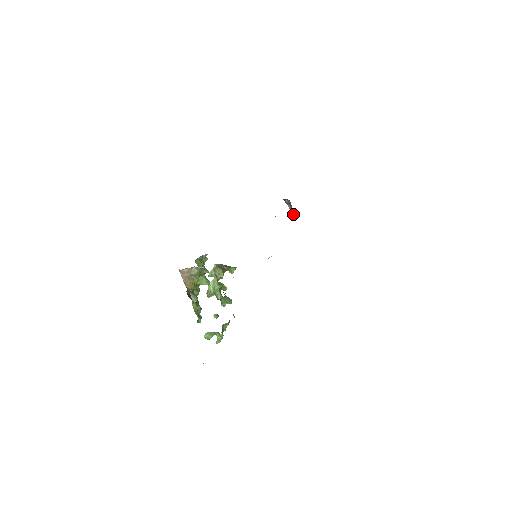
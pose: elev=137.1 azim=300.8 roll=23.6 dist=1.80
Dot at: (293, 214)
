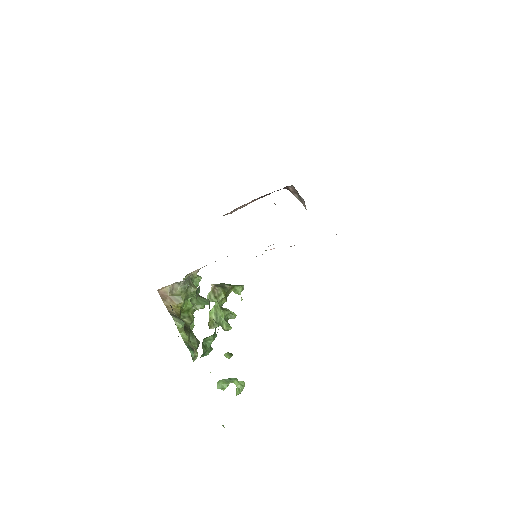
Dot at: (303, 204)
